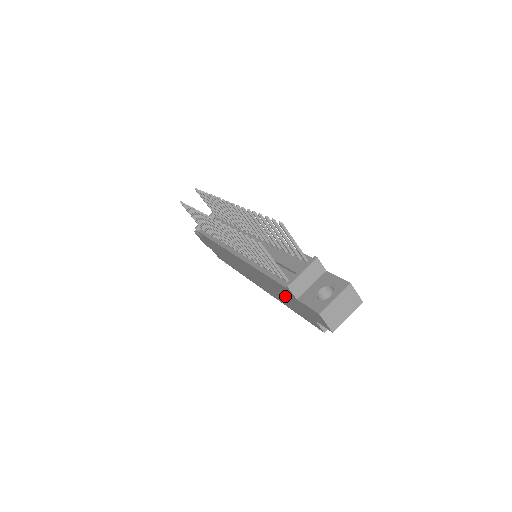
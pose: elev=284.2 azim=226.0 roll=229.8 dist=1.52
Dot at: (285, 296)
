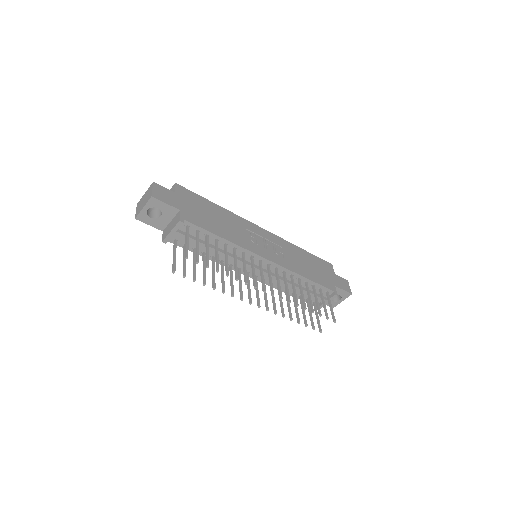
Dot at: occluded
